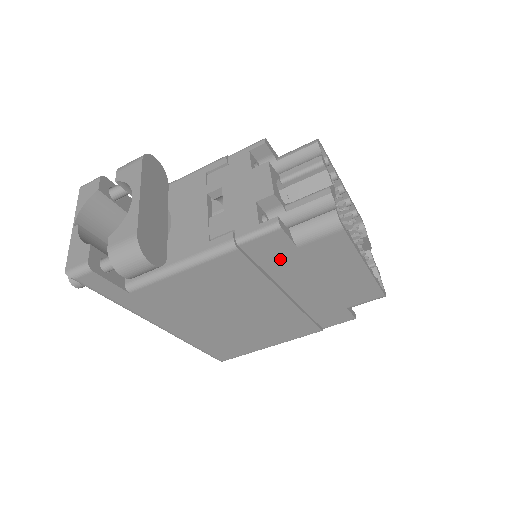
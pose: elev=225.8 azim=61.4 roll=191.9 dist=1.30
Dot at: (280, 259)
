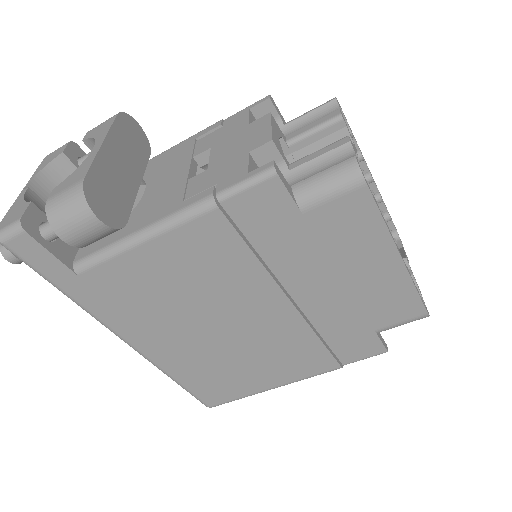
Dot at: (278, 233)
